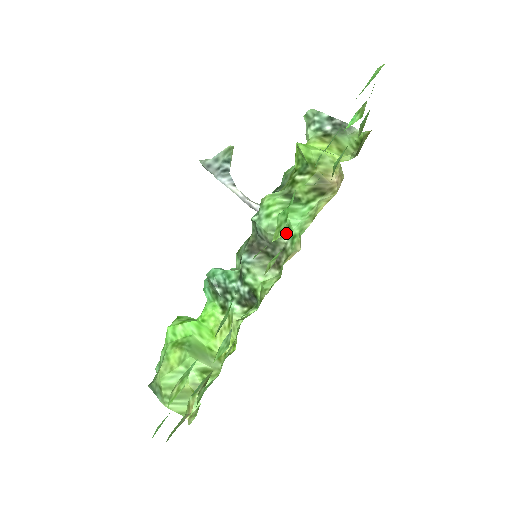
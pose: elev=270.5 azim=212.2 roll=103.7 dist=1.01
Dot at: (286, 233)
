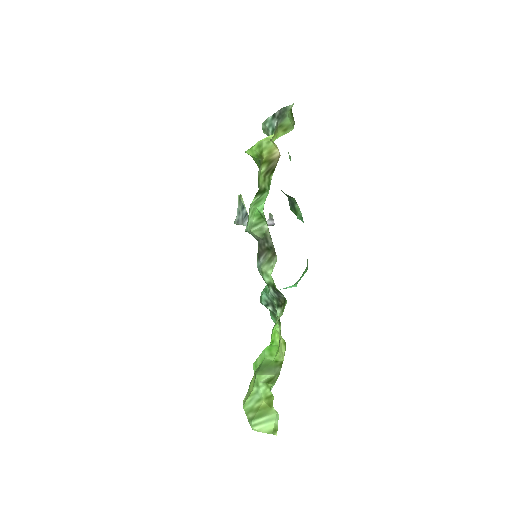
Dot at: (263, 221)
